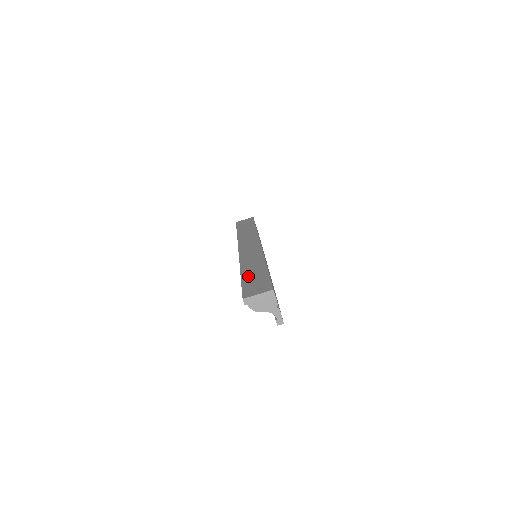
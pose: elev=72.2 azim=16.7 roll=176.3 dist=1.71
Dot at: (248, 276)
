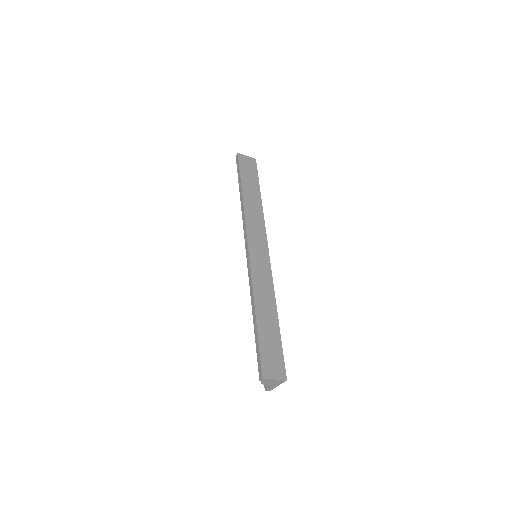
Dot at: (264, 329)
